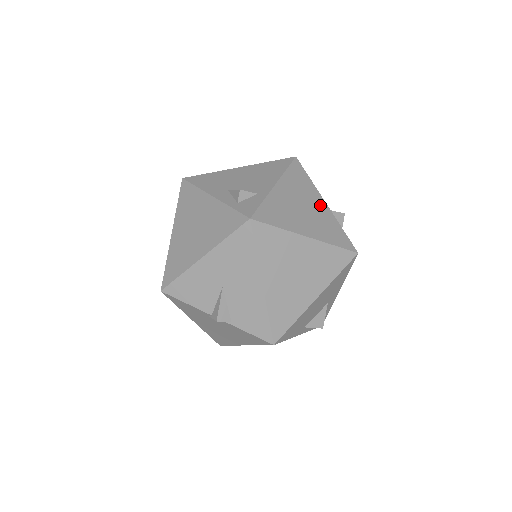
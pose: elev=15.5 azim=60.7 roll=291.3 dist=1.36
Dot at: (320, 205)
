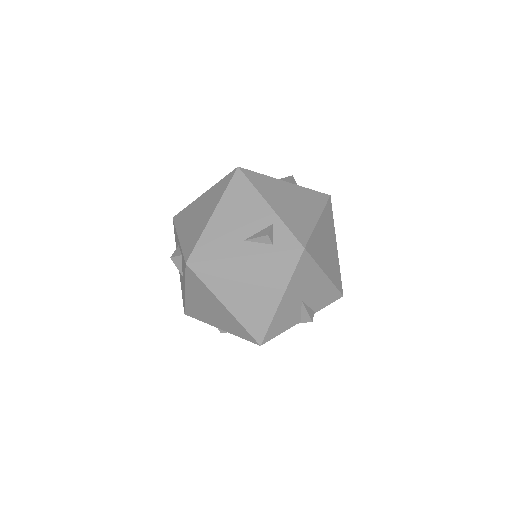
Dot at: (289, 188)
